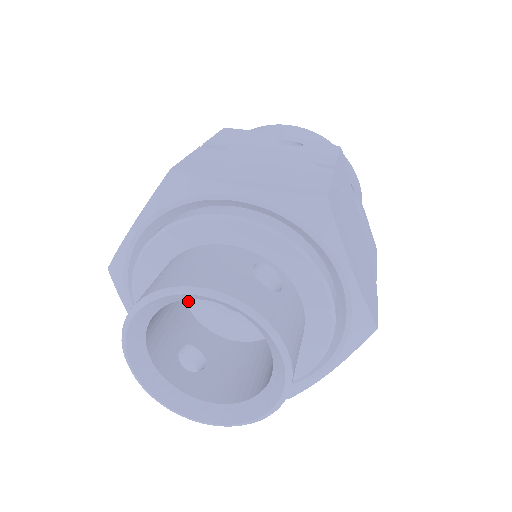
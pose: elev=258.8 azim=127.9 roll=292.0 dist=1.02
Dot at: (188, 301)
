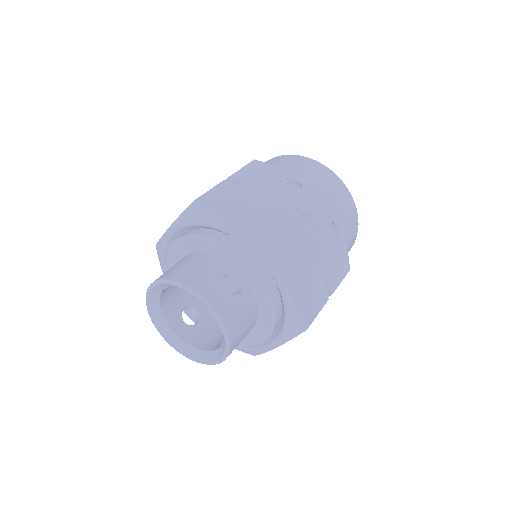
Dot at: occluded
